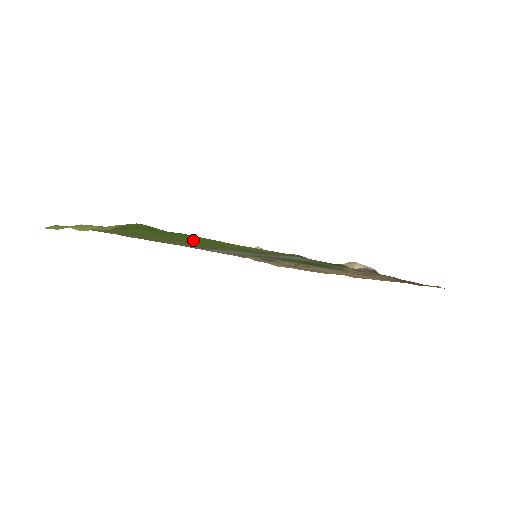
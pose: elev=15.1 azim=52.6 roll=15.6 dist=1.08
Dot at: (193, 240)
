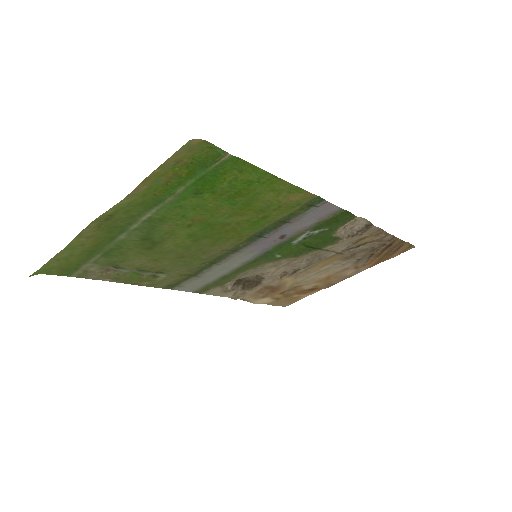
Dot at: (221, 210)
